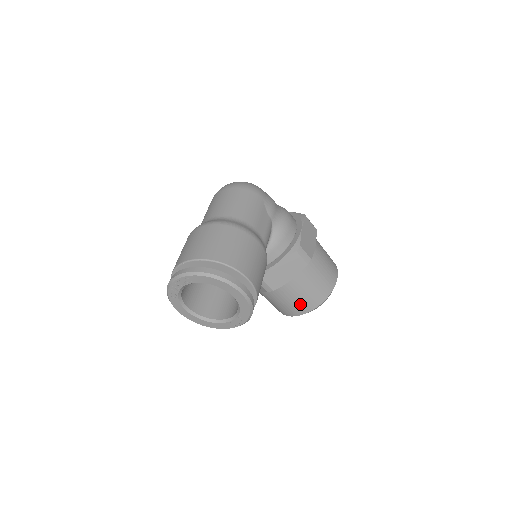
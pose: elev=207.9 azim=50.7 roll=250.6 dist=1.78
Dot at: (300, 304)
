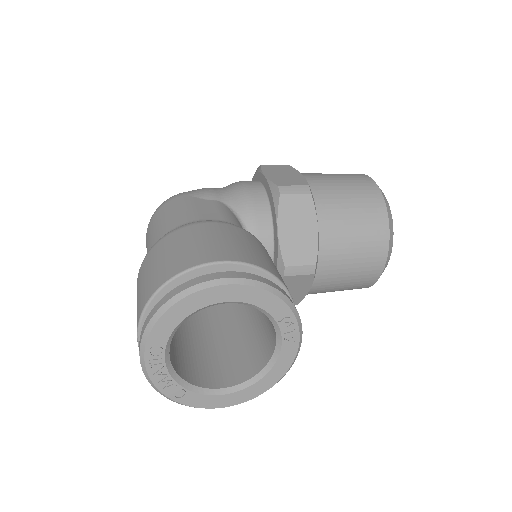
Dot at: (367, 246)
